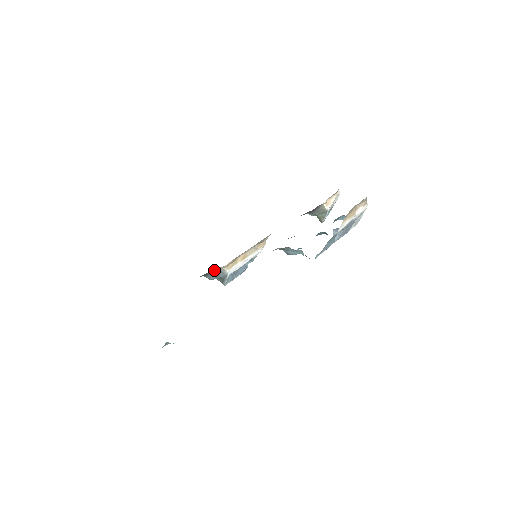
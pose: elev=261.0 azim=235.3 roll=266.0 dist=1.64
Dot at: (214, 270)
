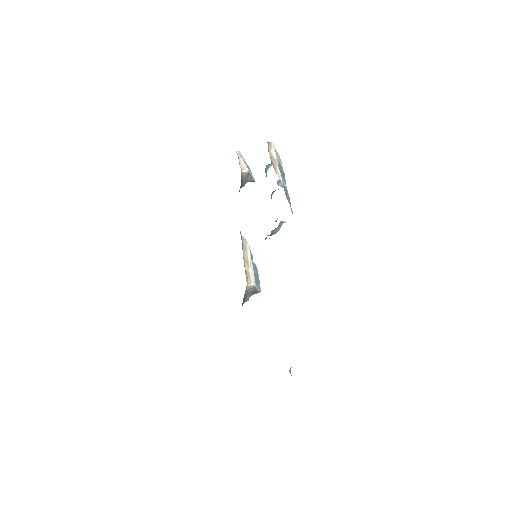
Dot at: (244, 295)
